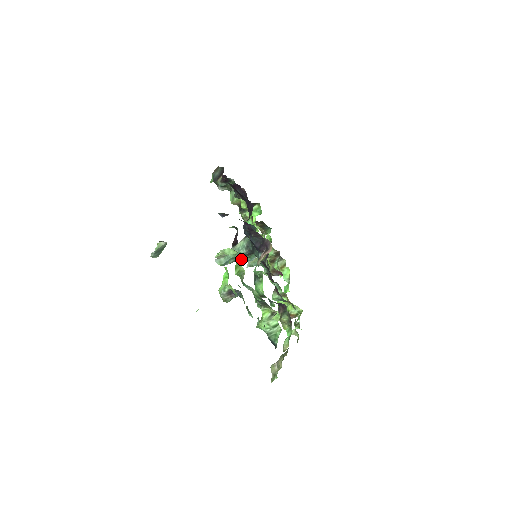
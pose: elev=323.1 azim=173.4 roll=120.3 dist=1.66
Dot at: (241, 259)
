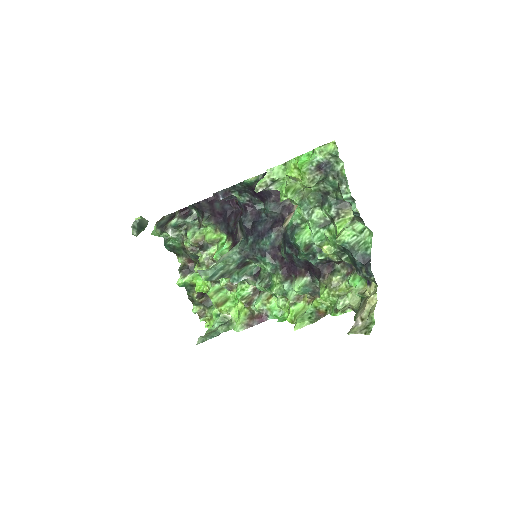
Dot at: (229, 274)
